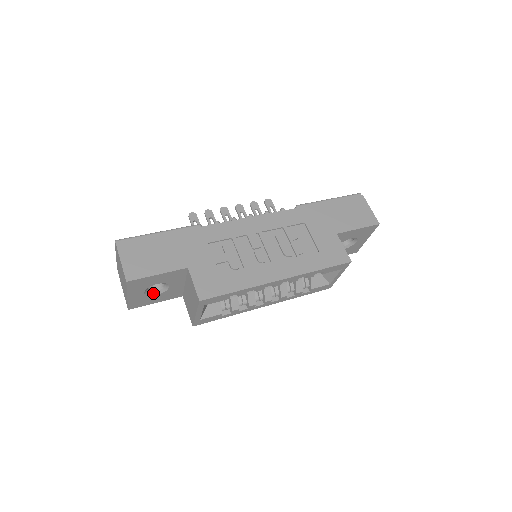
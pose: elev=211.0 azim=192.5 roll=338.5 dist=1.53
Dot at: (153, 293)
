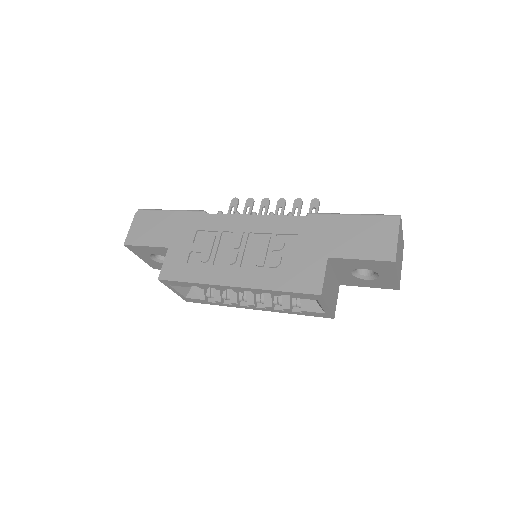
Dot at: (163, 261)
